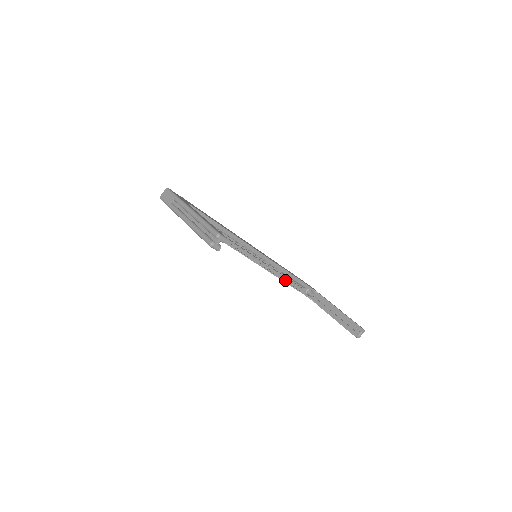
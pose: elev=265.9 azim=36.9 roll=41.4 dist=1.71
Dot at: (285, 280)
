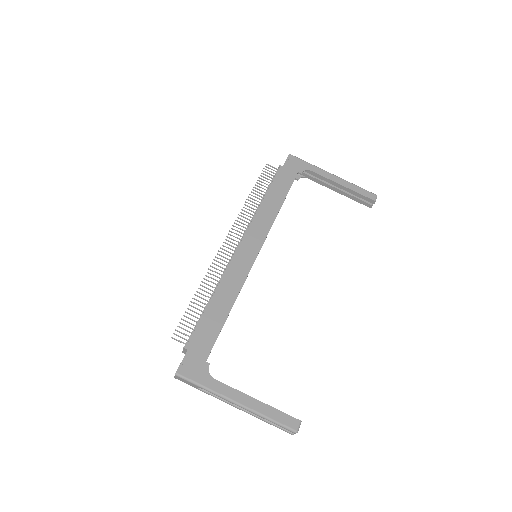
Dot at: occluded
